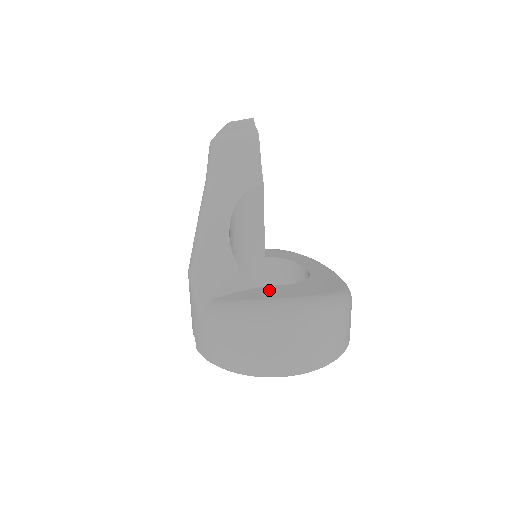
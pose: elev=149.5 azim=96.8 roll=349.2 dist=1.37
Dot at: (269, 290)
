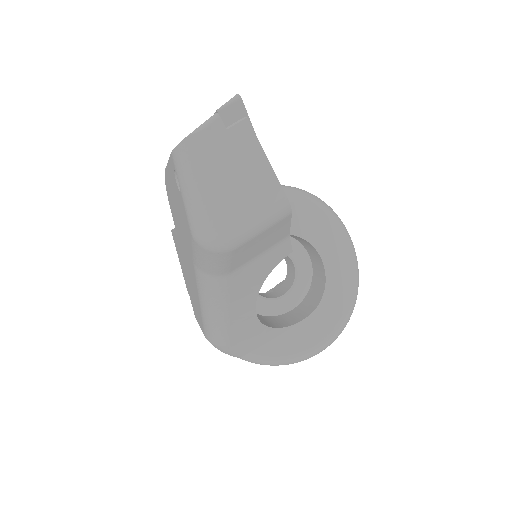
Dot at: (304, 331)
